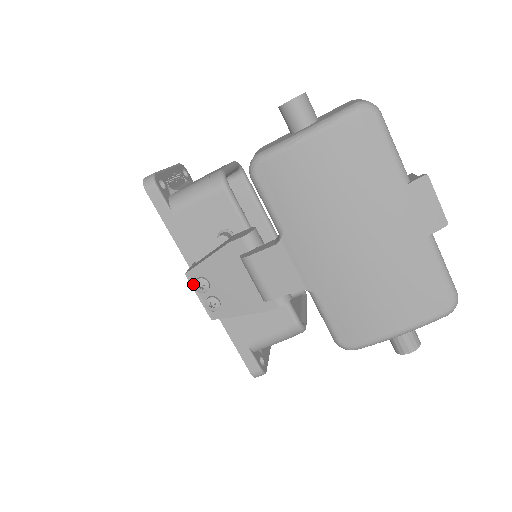
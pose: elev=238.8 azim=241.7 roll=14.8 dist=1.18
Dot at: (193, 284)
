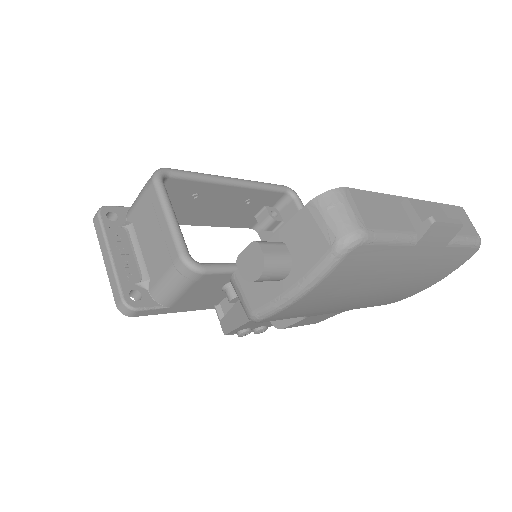
Dot at: (235, 333)
